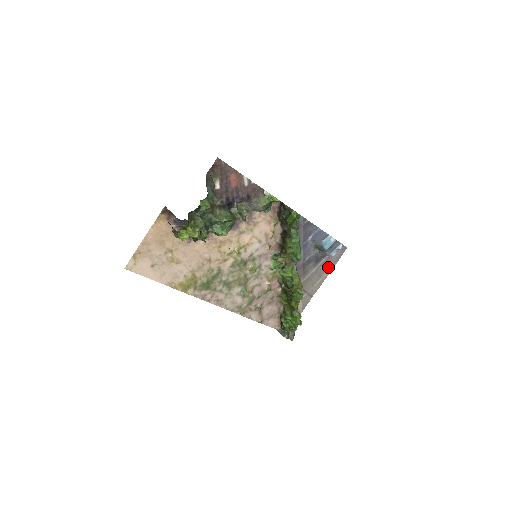
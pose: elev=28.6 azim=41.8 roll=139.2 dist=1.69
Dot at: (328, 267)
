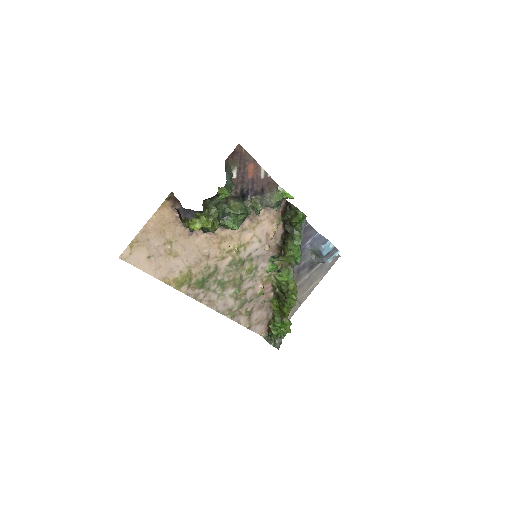
Dot at: (320, 274)
